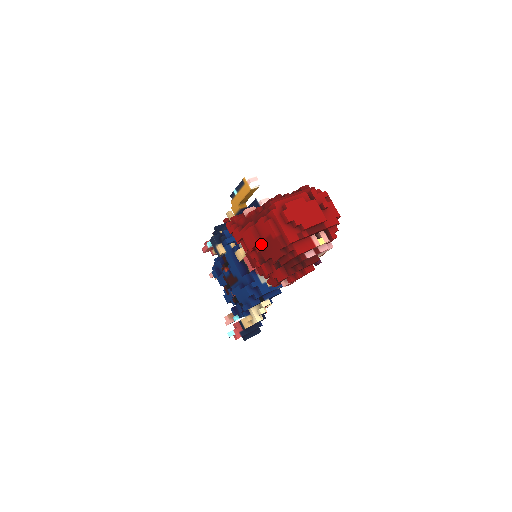
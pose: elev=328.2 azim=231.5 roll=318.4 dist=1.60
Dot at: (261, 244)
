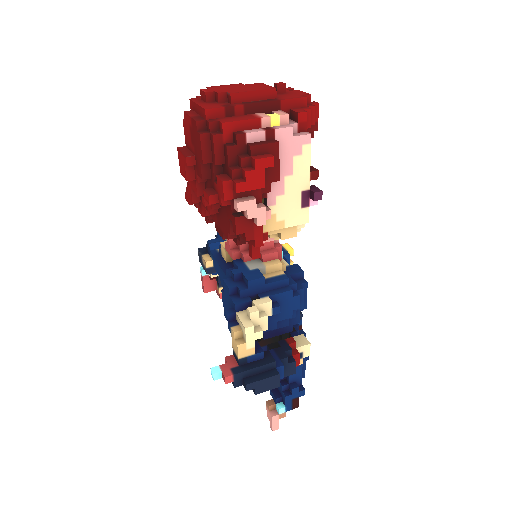
Dot at: (189, 155)
